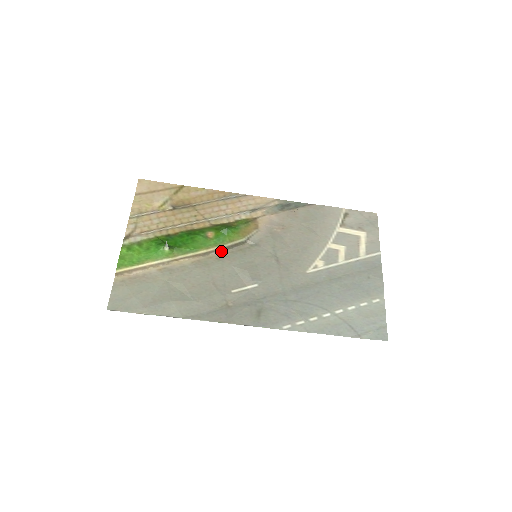
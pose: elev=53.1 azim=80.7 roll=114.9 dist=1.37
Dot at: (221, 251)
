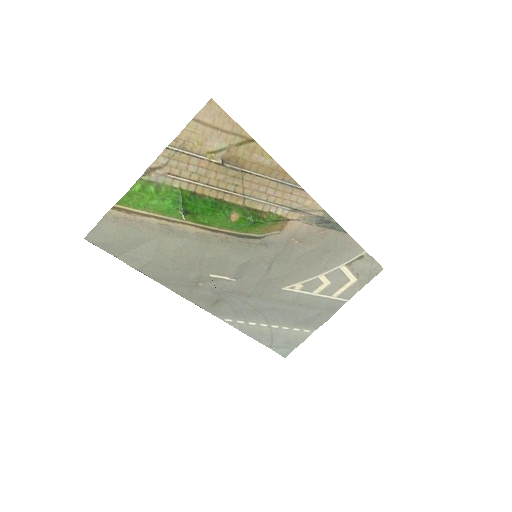
Dot at: (231, 235)
